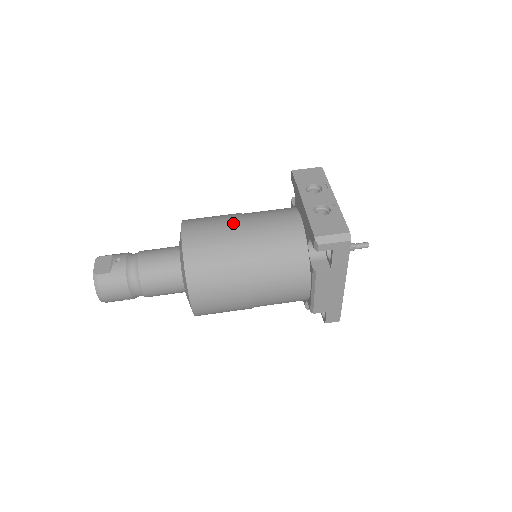
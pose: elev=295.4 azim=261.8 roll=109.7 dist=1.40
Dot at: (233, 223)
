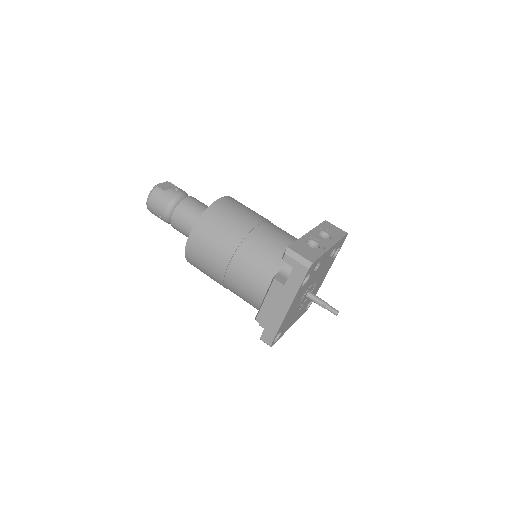
Dot at: (256, 217)
